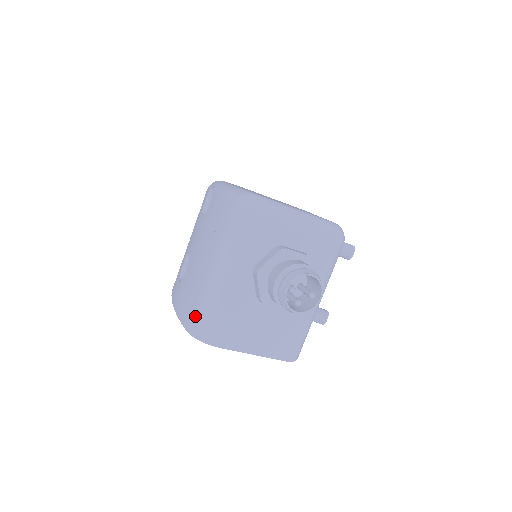
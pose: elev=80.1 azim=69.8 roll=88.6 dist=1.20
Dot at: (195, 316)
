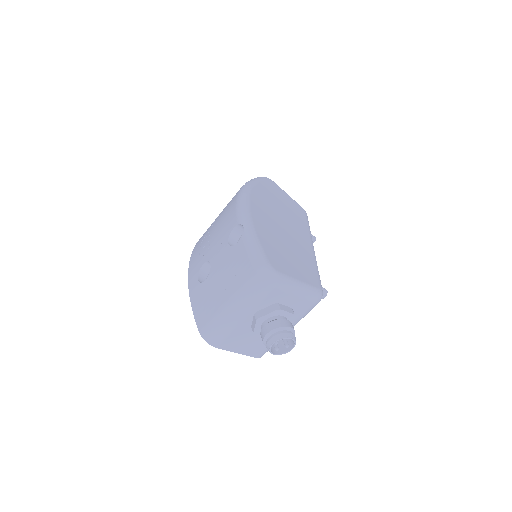
Dot at: (207, 326)
